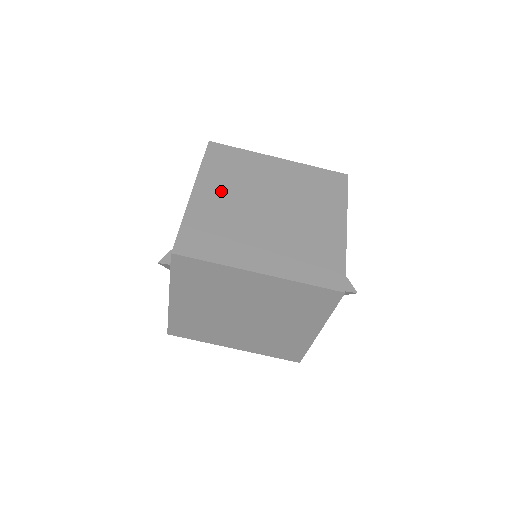
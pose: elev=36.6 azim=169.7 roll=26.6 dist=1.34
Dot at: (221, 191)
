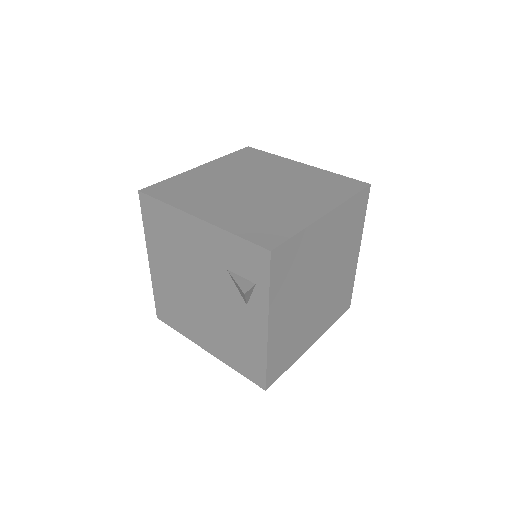
Dot at: (213, 203)
